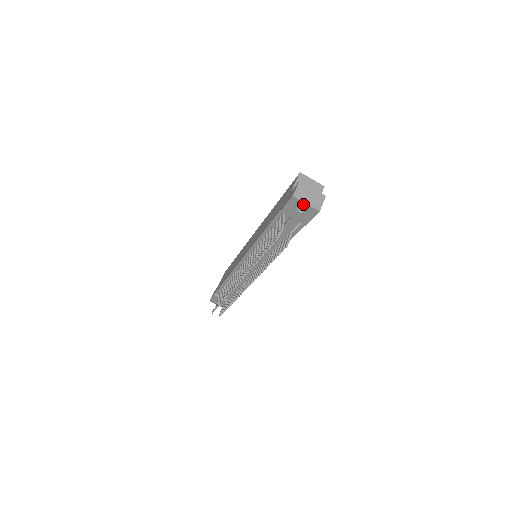
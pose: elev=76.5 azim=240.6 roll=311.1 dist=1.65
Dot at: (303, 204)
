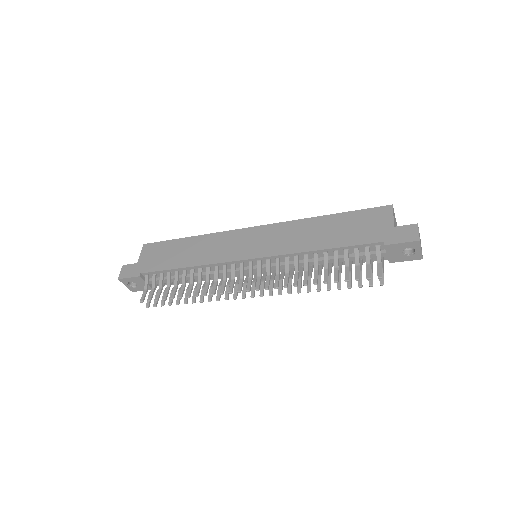
Dot at: (418, 249)
